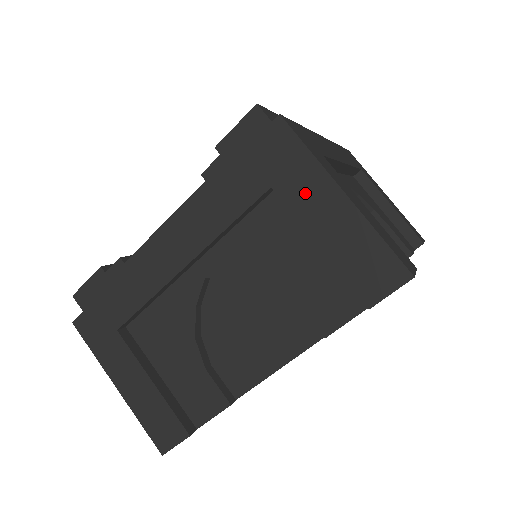
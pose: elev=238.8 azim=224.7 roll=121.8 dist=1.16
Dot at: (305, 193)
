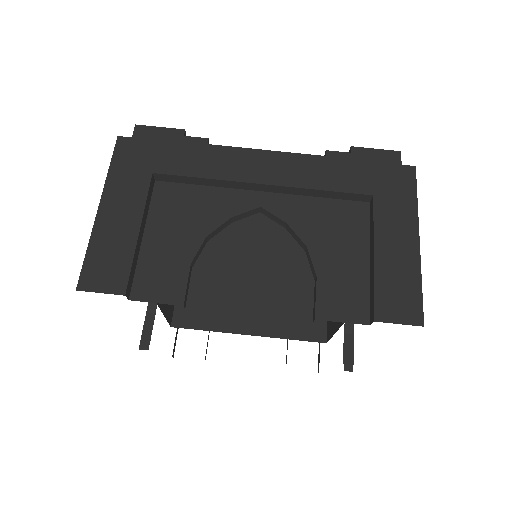
Dot at: (393, 218)
